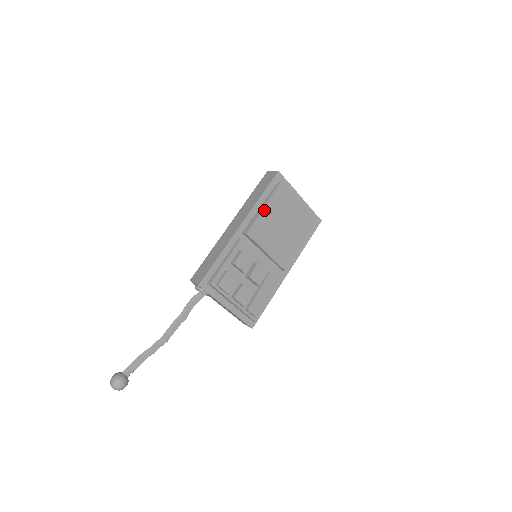
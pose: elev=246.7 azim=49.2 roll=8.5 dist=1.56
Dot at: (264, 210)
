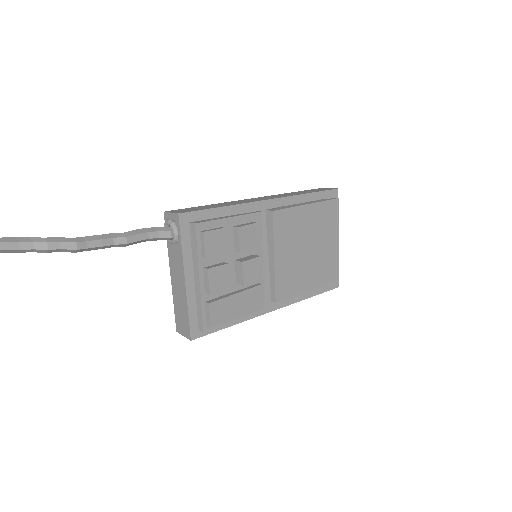
Dot at: (304, 208)
